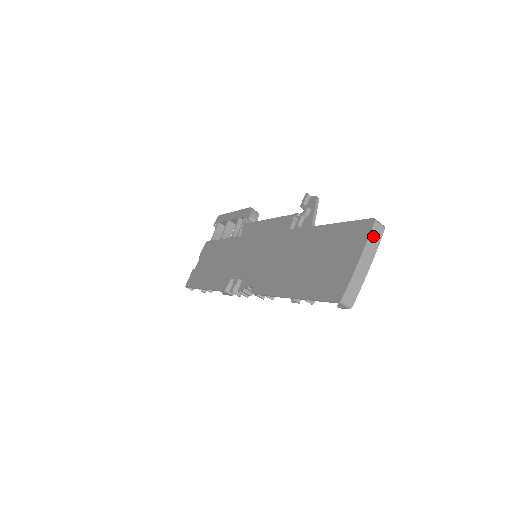
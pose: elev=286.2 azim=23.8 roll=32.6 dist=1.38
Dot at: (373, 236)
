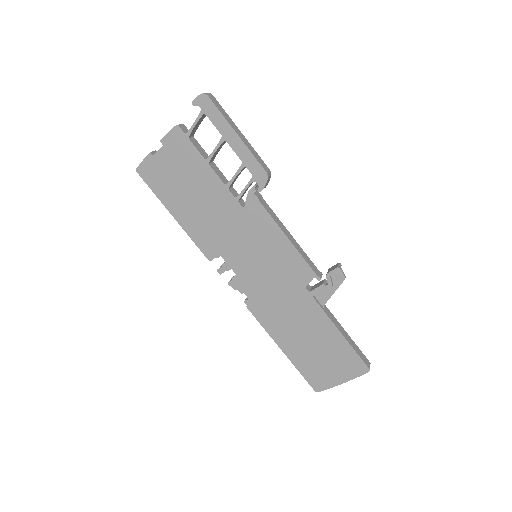
Dot at: (360, 374)
